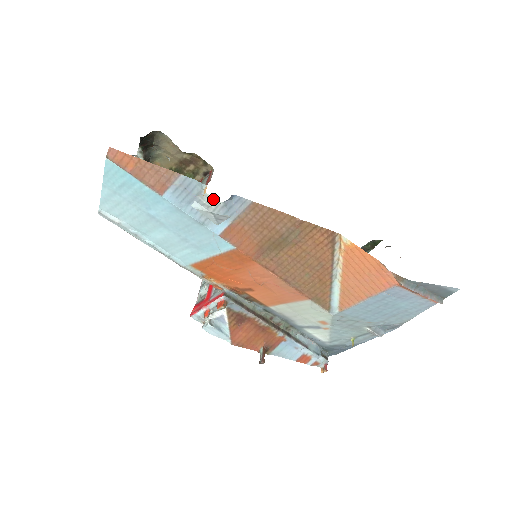
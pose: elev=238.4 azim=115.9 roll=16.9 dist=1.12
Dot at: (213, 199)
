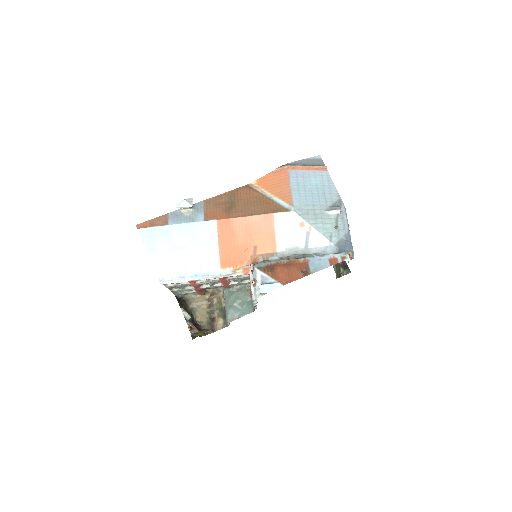
Dot at: (188, 211)
